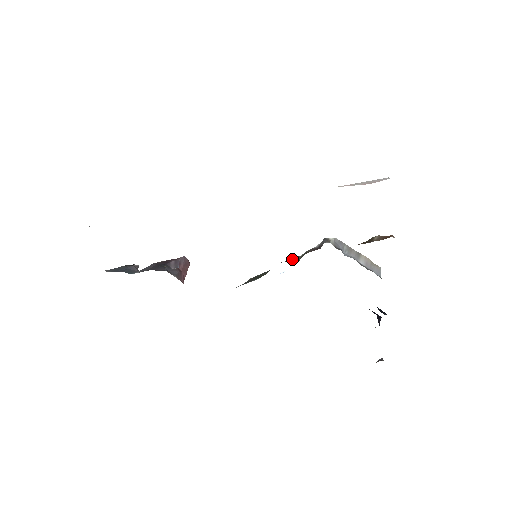
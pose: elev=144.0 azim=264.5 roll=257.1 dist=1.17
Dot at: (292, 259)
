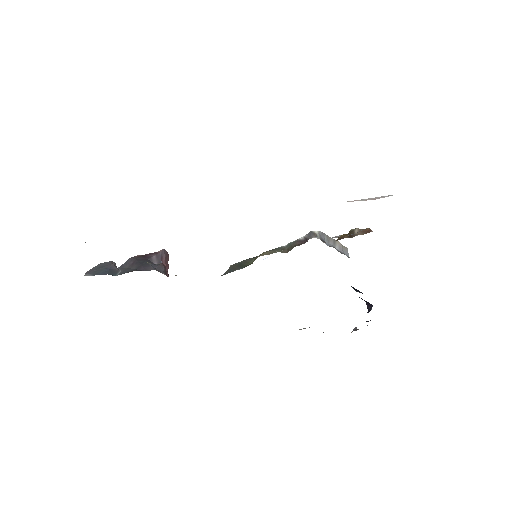
Dot at: (279, 250)
